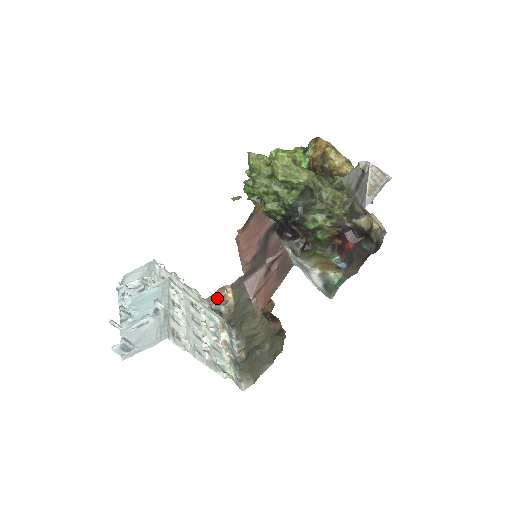
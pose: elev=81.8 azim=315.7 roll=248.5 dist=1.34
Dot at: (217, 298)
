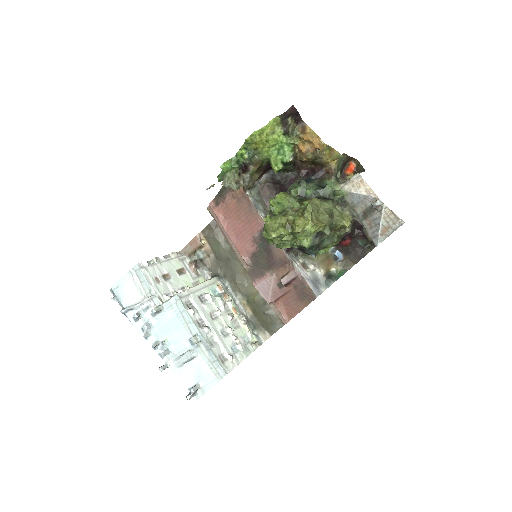
Dot at: (194, 250)
